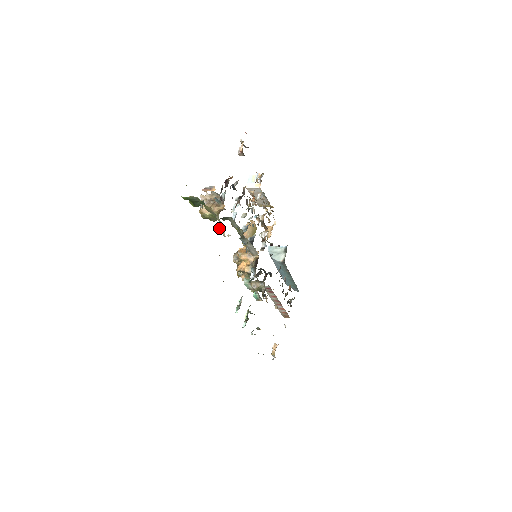
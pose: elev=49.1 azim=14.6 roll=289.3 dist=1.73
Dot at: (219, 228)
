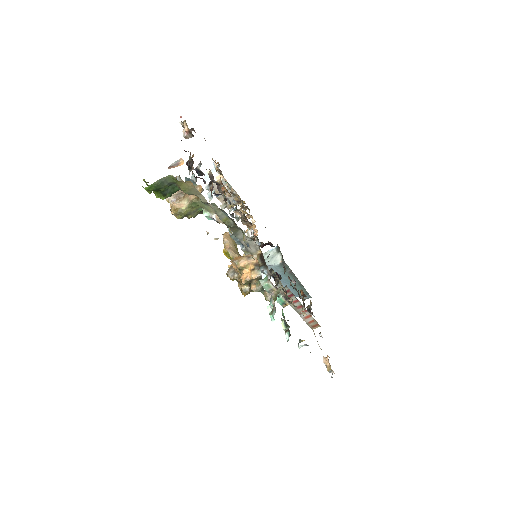
Dot at: (207, 217)
